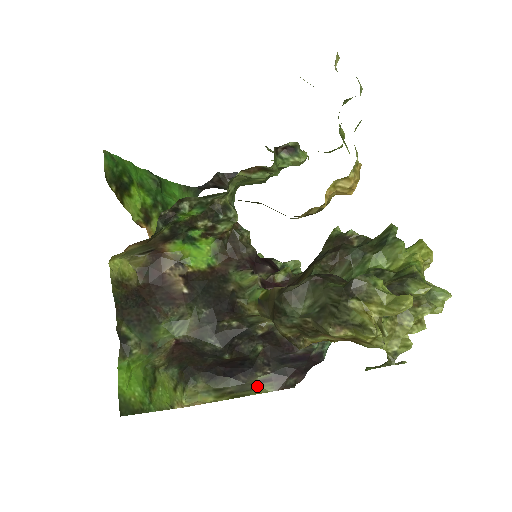
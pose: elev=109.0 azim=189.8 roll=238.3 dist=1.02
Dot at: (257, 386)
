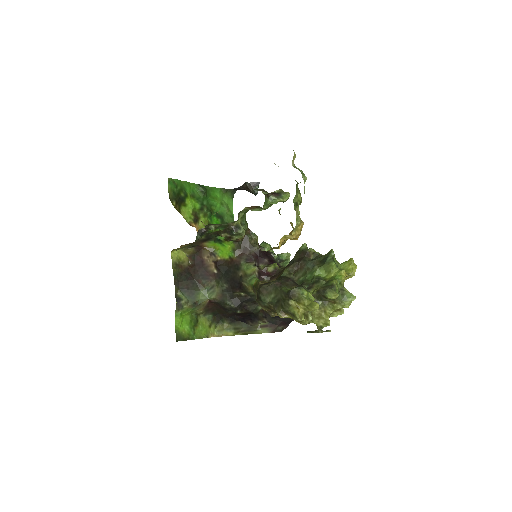
Dot at: (259, 329)
